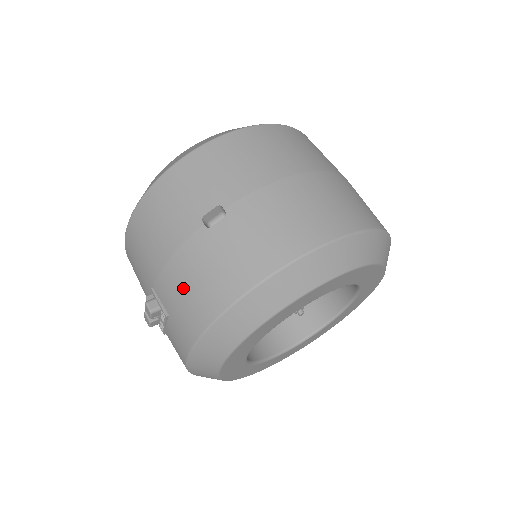
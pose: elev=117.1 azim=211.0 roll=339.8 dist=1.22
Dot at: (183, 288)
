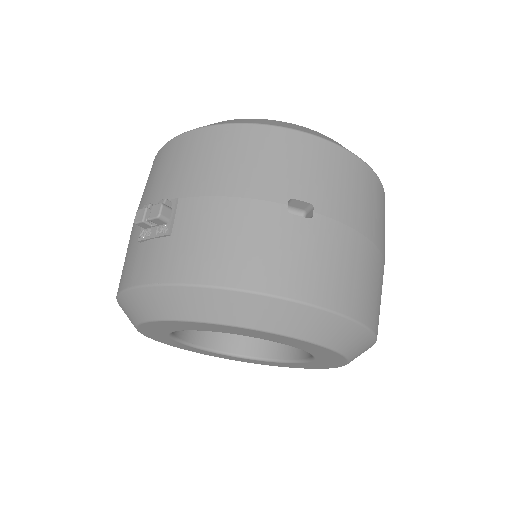
Dot at: (216, 232)
